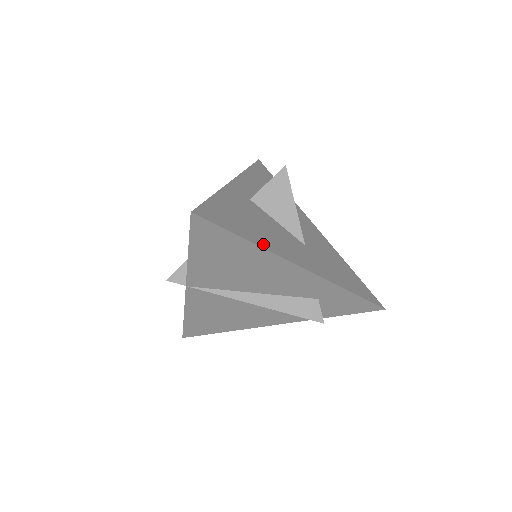
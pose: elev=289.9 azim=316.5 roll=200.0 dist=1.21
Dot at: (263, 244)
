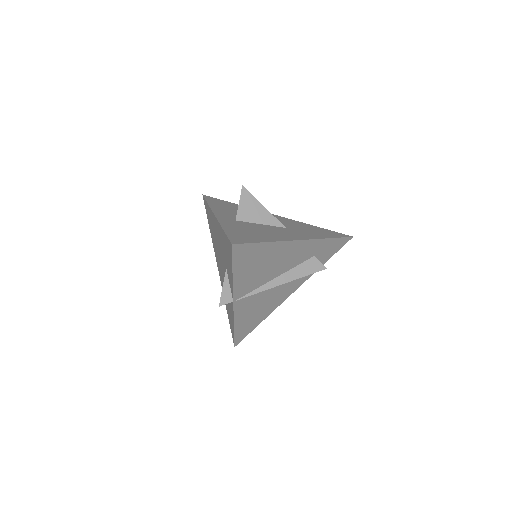
Dot at: (274, 239)
